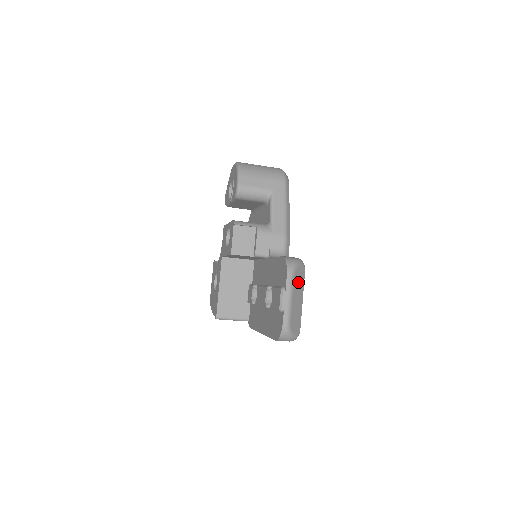
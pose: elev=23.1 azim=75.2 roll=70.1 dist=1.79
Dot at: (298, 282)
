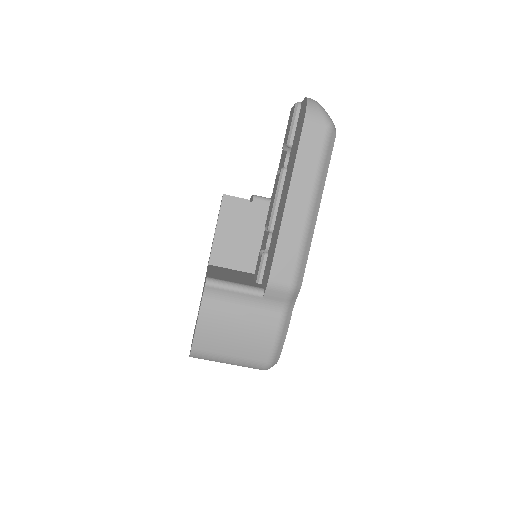
Dot at: occluded
